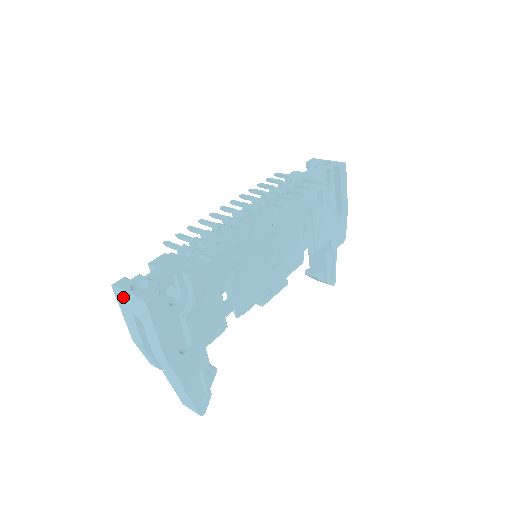
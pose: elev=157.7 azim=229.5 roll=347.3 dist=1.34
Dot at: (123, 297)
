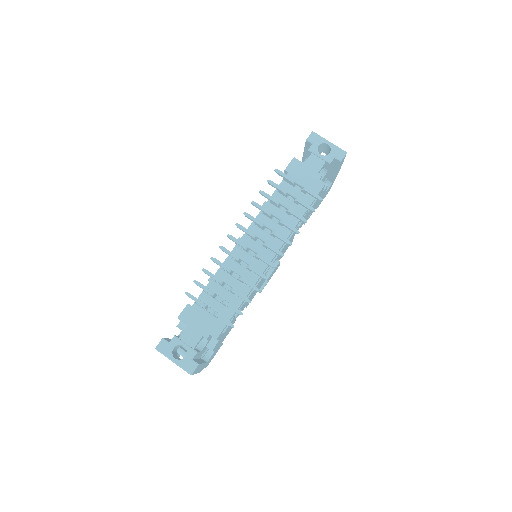
Dot at: occluded
